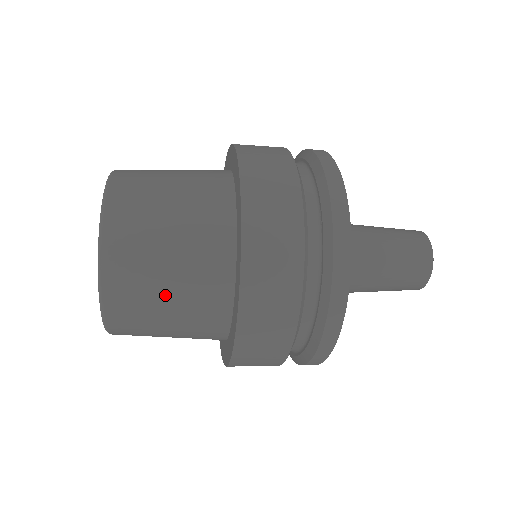
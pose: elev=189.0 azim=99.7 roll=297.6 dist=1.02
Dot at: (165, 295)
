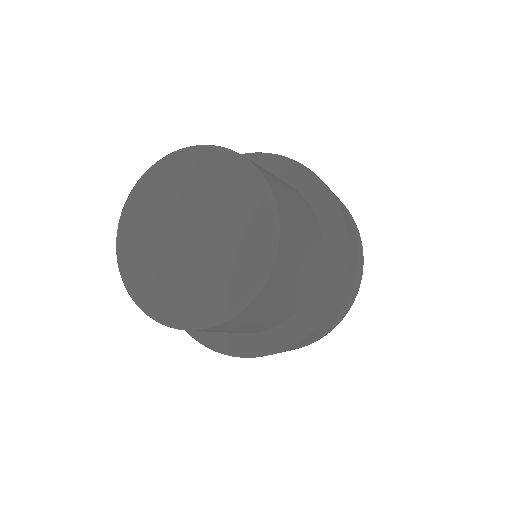
Dot at: (230, 331)
